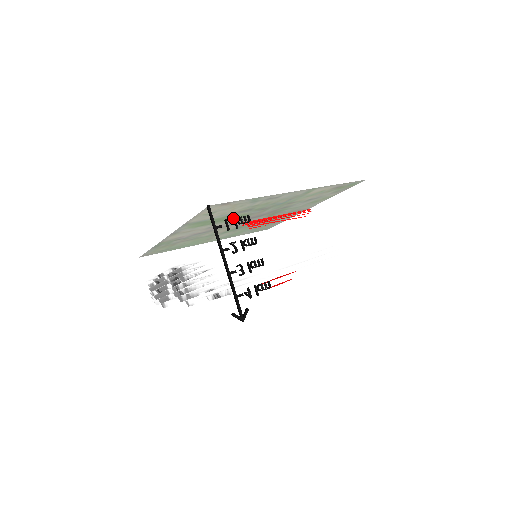
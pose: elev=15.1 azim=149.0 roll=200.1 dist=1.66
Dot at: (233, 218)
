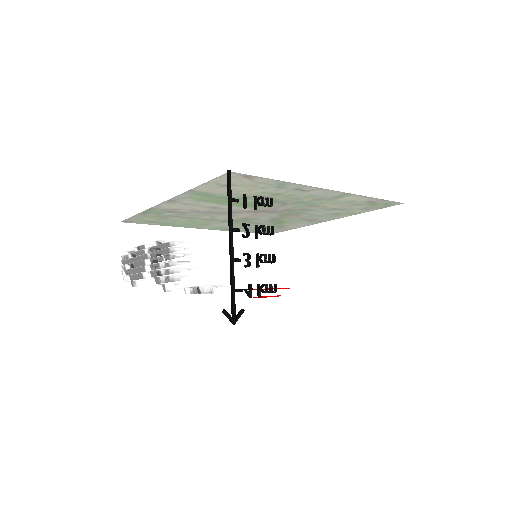
Dot at: occluded
